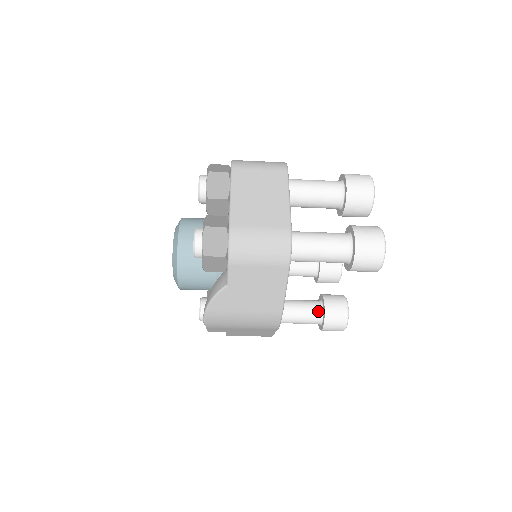
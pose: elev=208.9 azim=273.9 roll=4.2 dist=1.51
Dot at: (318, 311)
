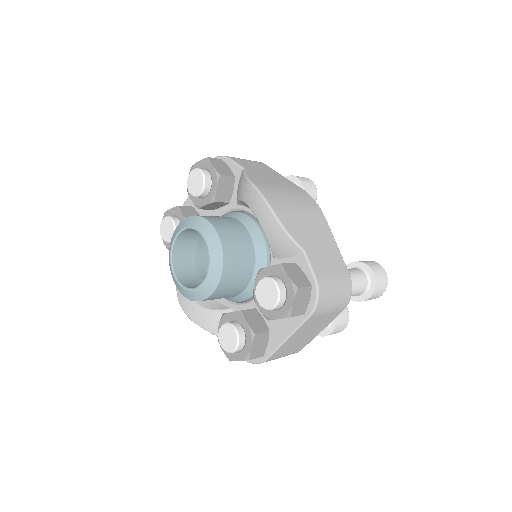
Dot at: occluded
